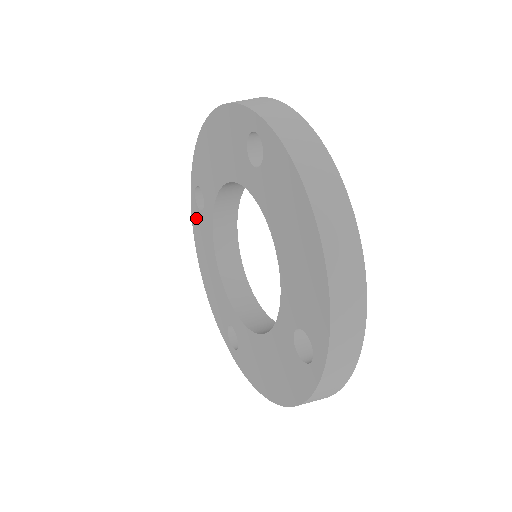
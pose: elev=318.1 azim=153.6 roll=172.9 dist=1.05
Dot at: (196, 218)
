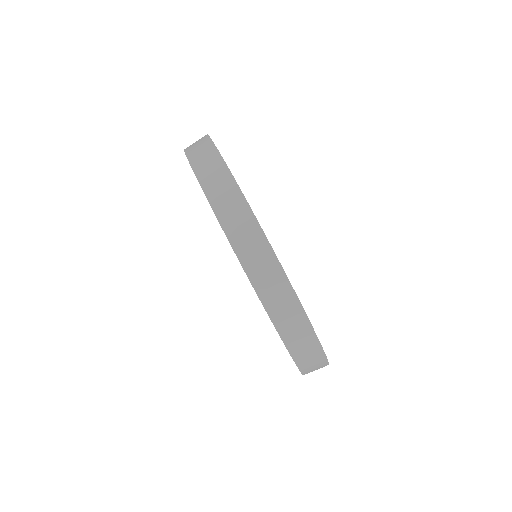
Dot at: occluded
